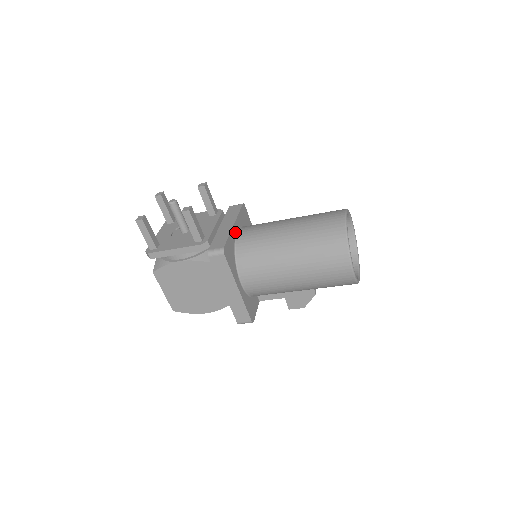
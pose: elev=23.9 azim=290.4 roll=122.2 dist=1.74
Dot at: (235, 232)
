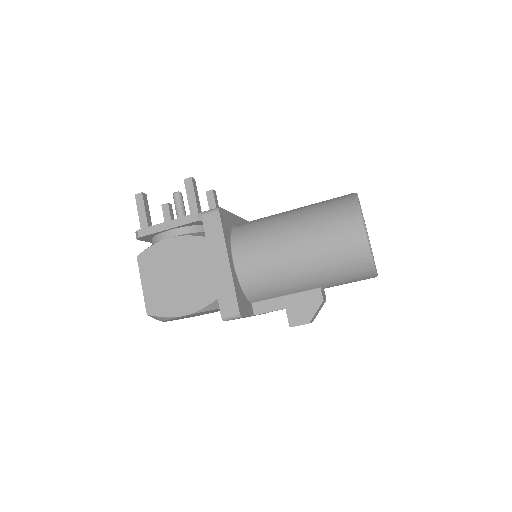
Dot at: (236, 222)
